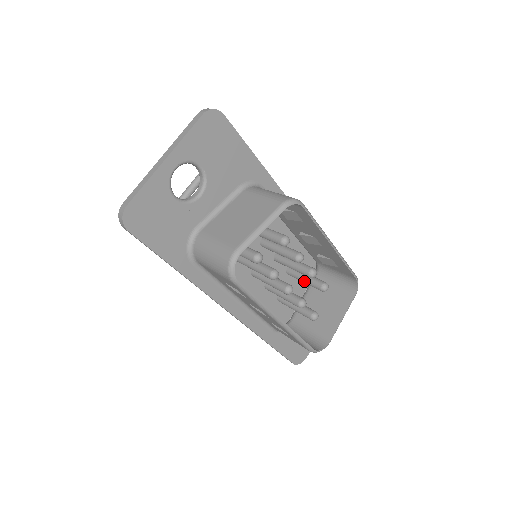
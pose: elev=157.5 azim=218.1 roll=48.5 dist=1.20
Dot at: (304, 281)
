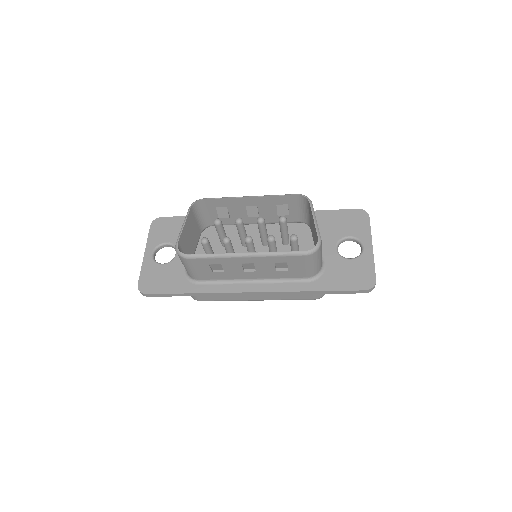
Dot at: (282, 233)
